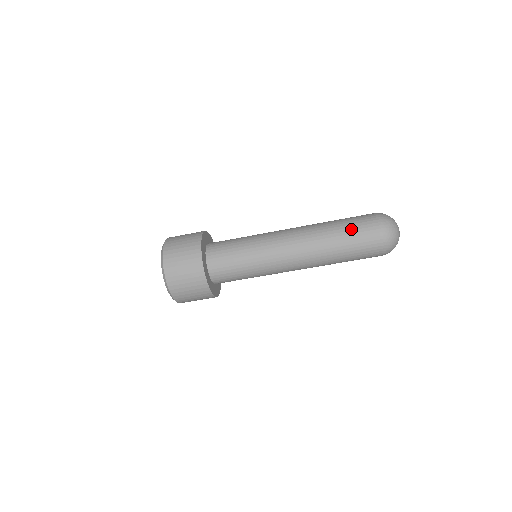
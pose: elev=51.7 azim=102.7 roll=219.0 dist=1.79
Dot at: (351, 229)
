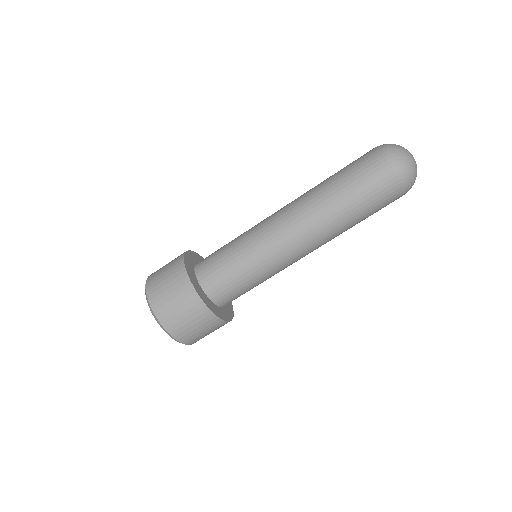
Dot at: (346, 169)
